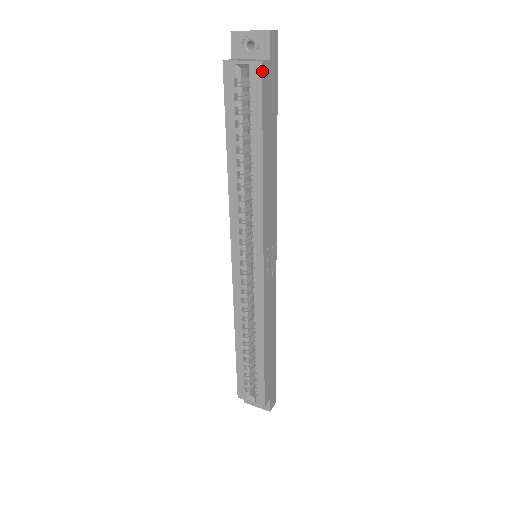
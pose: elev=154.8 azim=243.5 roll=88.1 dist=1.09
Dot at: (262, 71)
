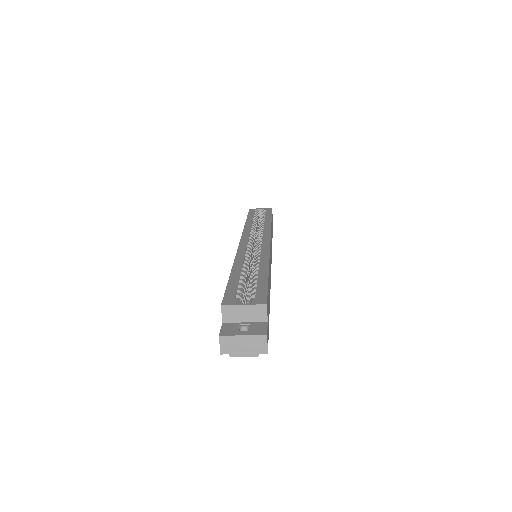
Dot at: occluded
